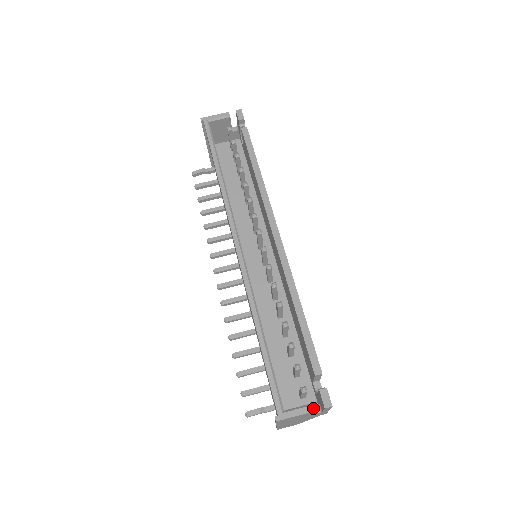
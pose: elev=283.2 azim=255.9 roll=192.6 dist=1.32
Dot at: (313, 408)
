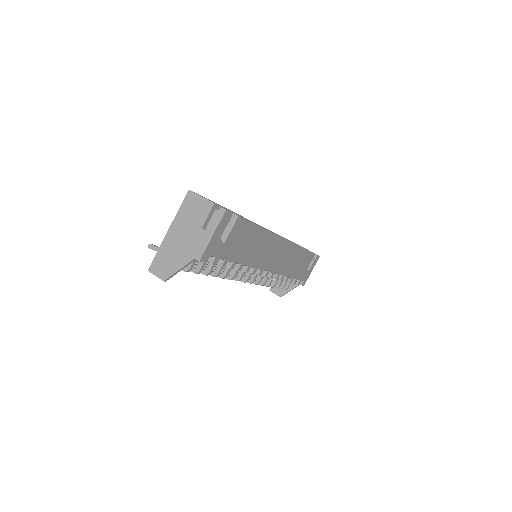
Dot at: occluded
